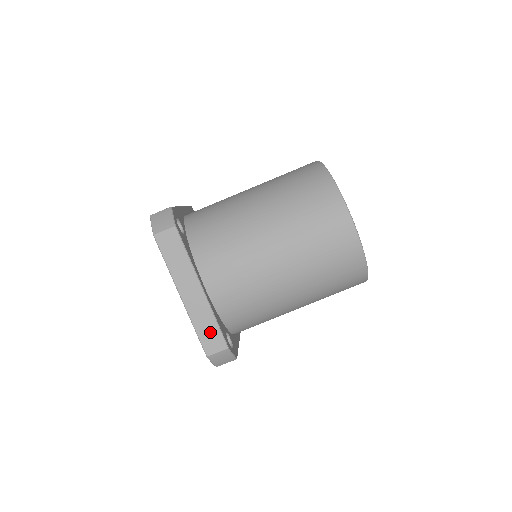
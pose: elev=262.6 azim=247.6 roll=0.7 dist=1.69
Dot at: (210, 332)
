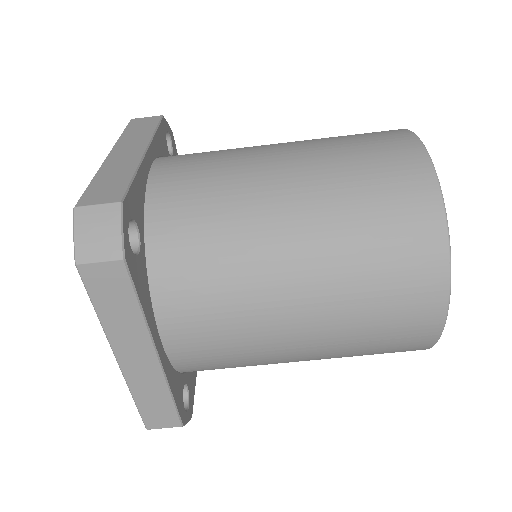
Dot at: (158, 406)
